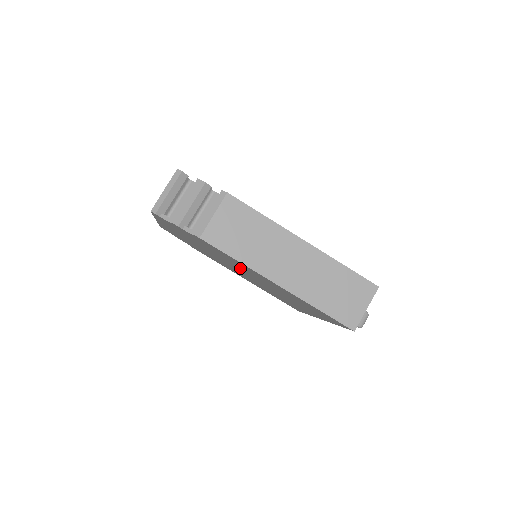
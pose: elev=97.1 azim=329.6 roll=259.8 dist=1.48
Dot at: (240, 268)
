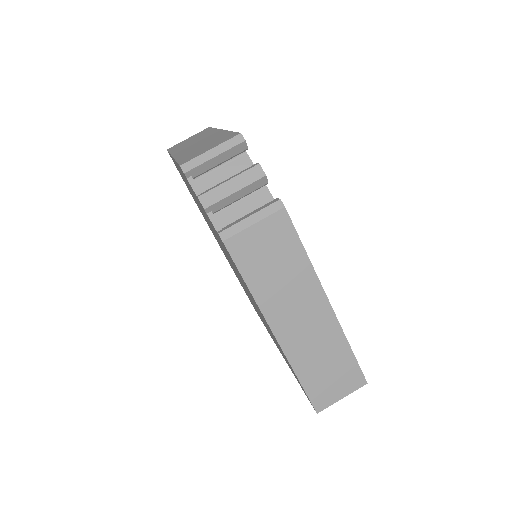
Dot at: (236, 271)
